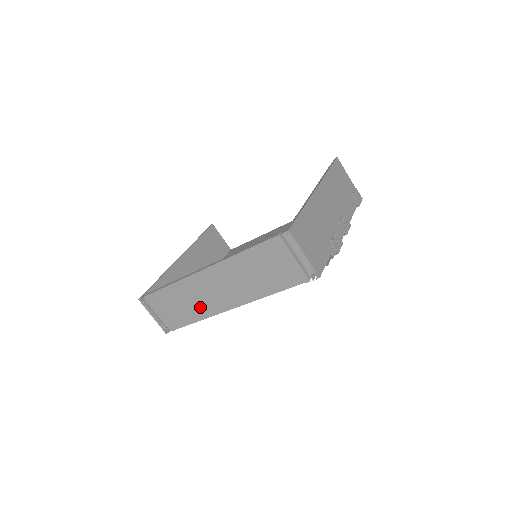
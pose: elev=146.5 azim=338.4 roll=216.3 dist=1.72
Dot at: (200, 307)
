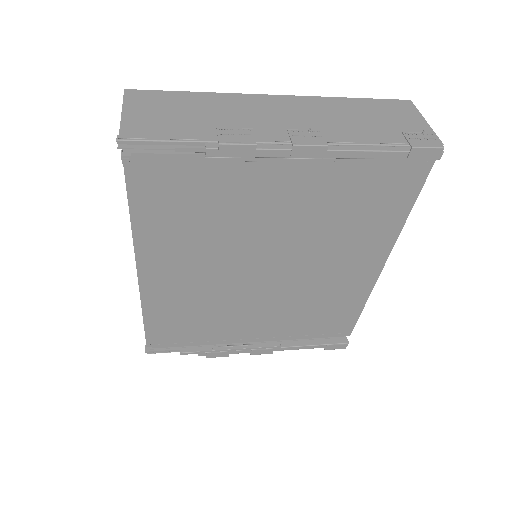
Dot at: occluded
